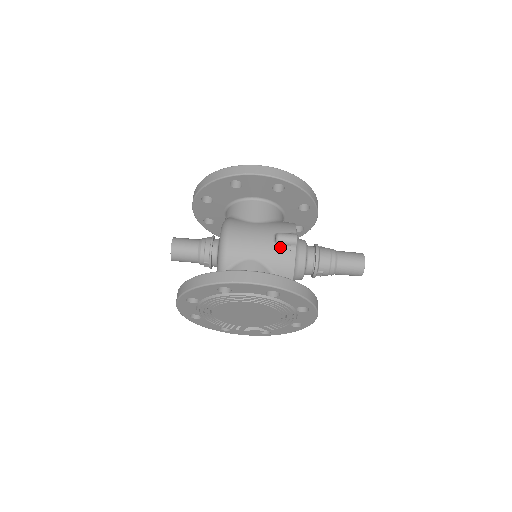
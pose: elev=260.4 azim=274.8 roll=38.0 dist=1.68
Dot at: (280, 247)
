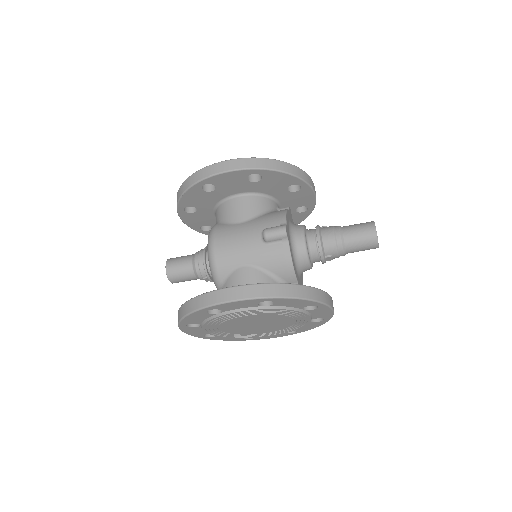
Dot at: (270, 244)
